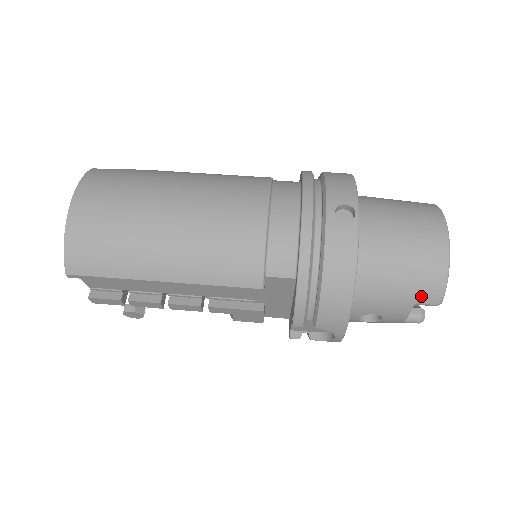
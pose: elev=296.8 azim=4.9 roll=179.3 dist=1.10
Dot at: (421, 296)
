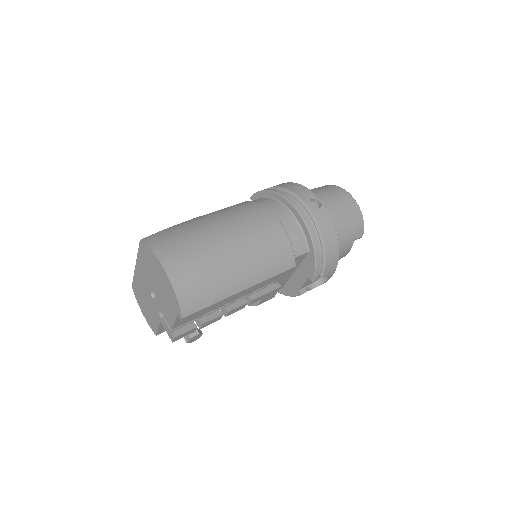
Dot at: (356, 235)
